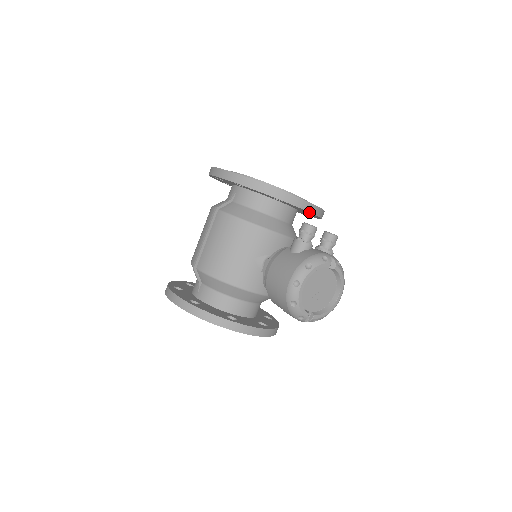
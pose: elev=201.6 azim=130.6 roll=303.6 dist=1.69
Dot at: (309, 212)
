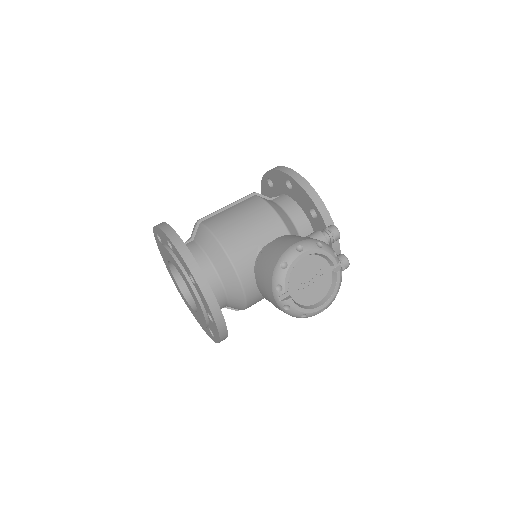
Dot at: occluded
